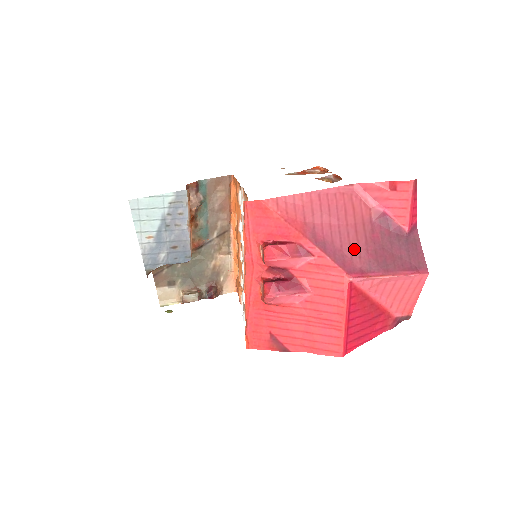
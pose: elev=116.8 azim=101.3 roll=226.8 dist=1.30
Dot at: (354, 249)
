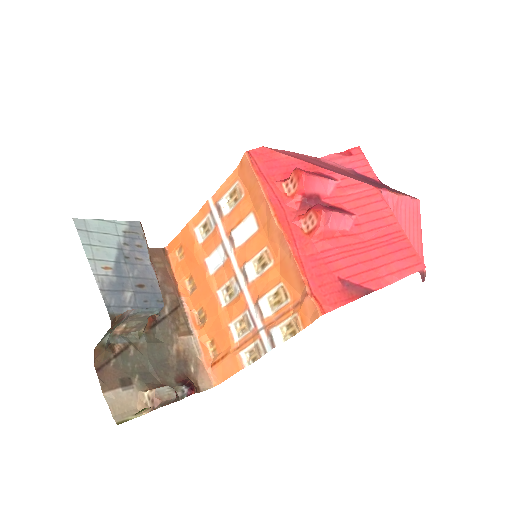
Dot at: (360, 180)
